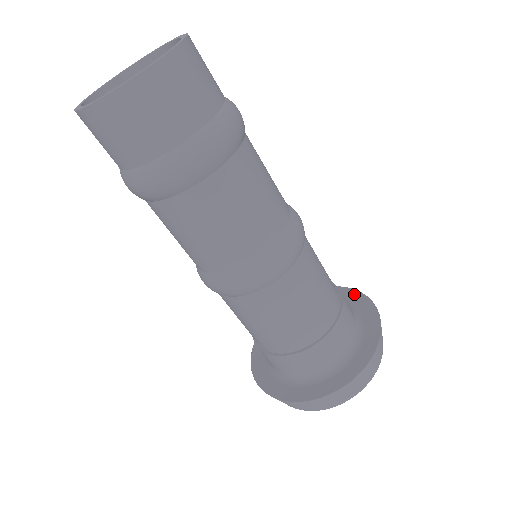
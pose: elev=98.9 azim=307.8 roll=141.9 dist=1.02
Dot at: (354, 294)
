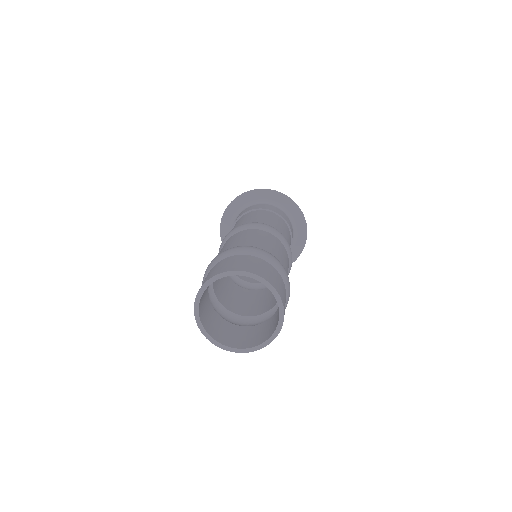
Dot at: (264, 192)
